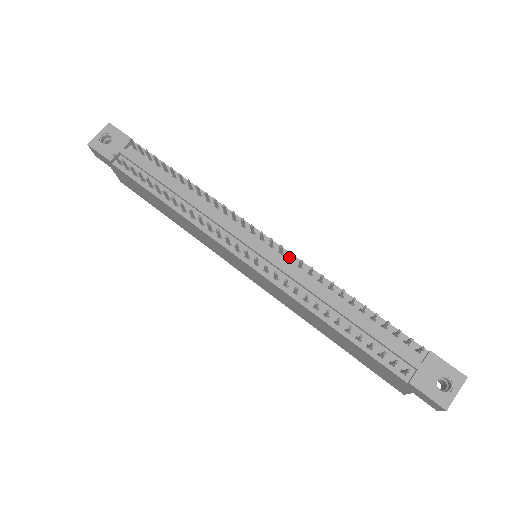
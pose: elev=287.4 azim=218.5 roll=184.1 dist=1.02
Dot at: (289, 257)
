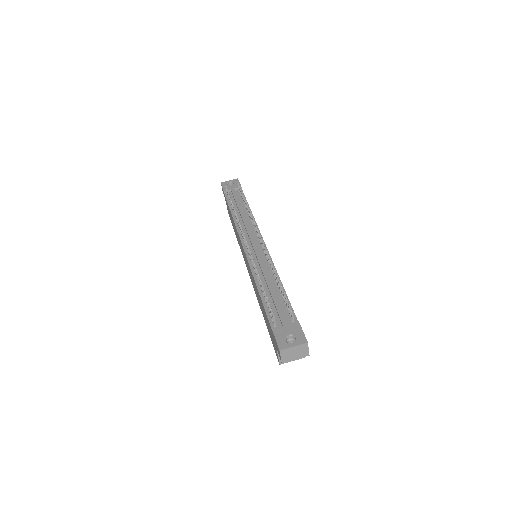
Dot at: (265, 251)
